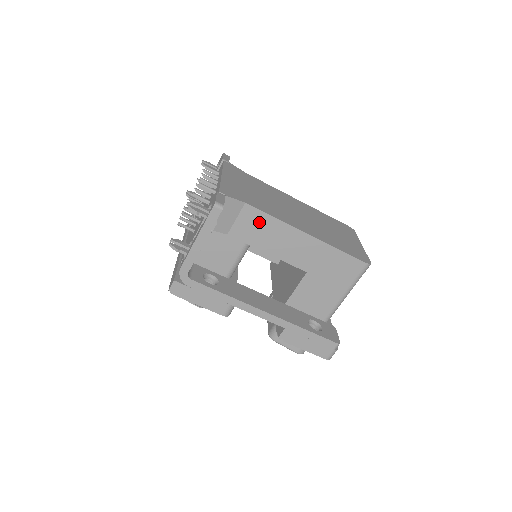
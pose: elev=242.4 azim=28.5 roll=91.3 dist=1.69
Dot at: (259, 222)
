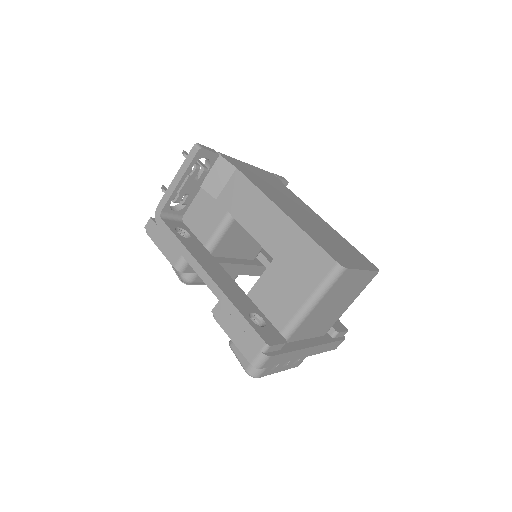
Dot at: (243, 190)
